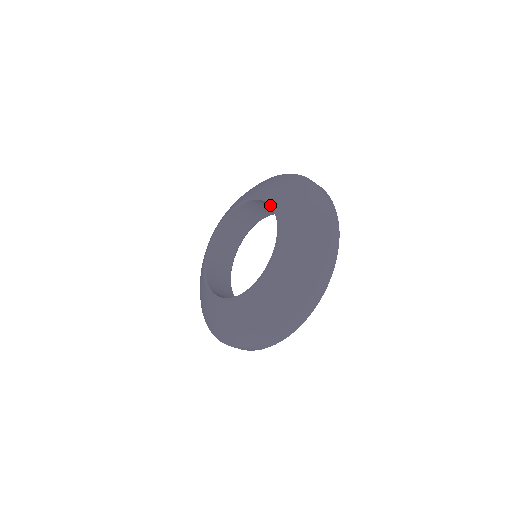
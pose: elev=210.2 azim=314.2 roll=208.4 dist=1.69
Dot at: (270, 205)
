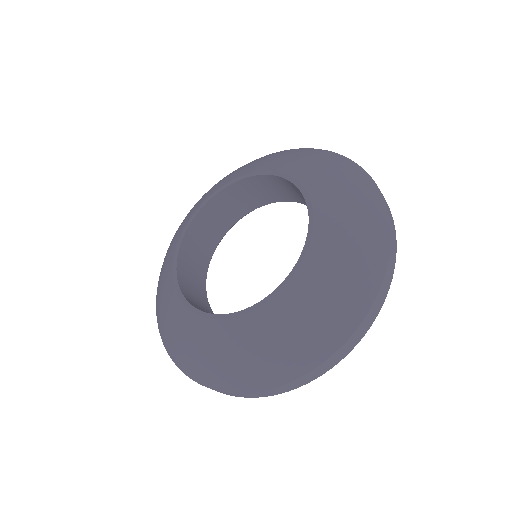
Dot at: (262, 174)
